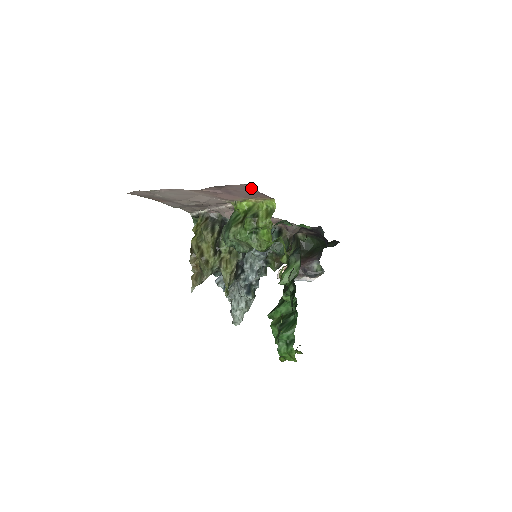
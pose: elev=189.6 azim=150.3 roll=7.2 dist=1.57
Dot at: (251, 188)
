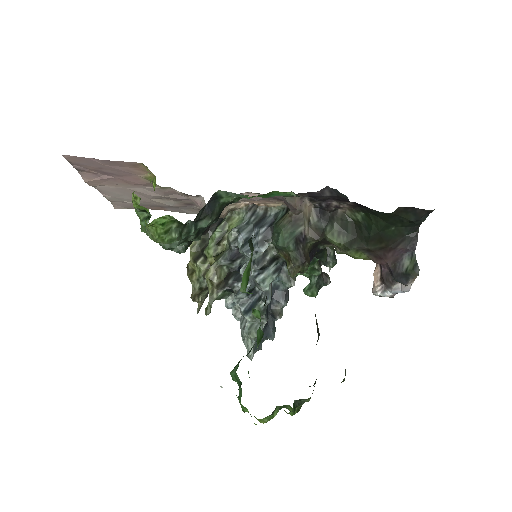
Dot at: (83, 158)
